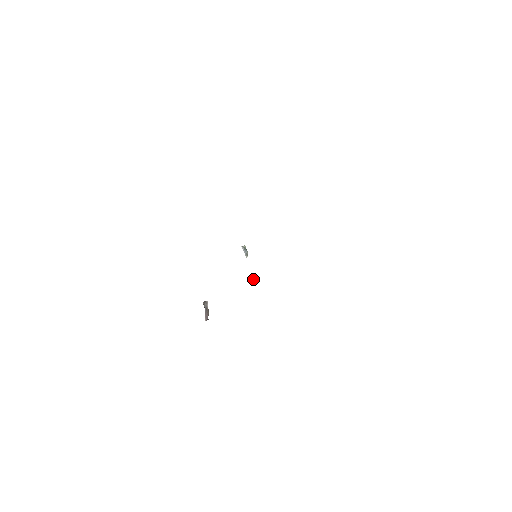
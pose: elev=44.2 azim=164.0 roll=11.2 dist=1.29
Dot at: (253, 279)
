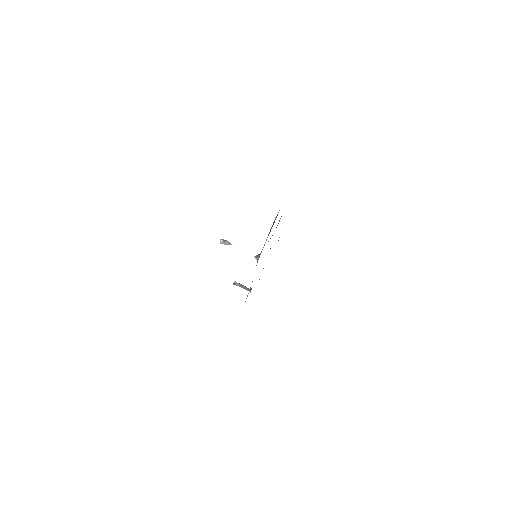
Dot at: (258, 256)
